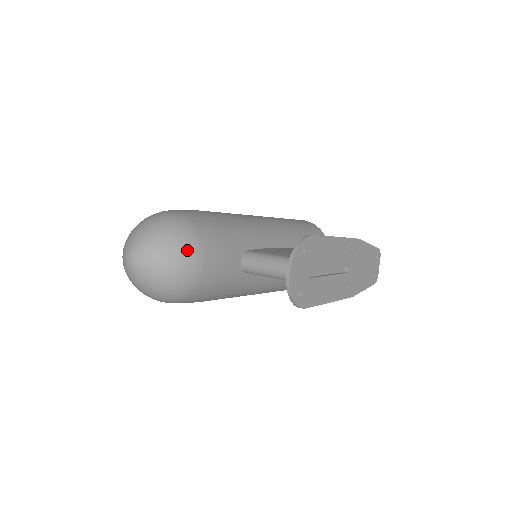
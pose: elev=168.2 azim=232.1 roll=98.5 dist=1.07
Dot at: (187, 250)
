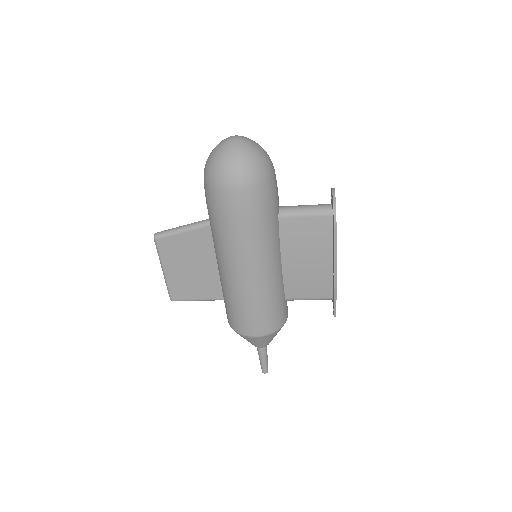
Dot at: occluded
